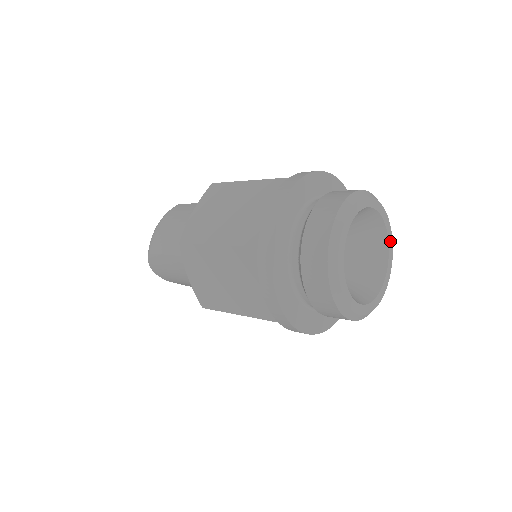
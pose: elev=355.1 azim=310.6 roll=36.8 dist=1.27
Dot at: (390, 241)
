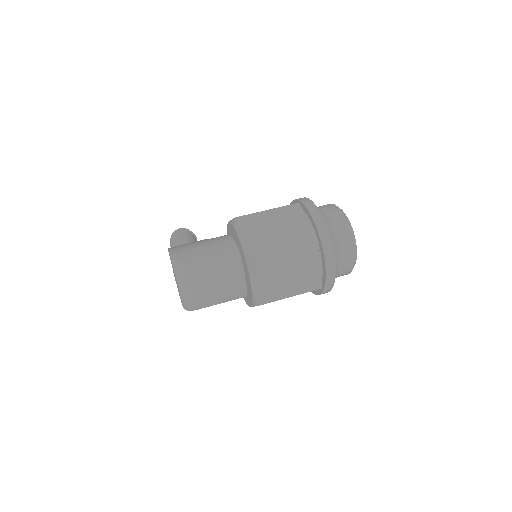
Dot at: occluded
